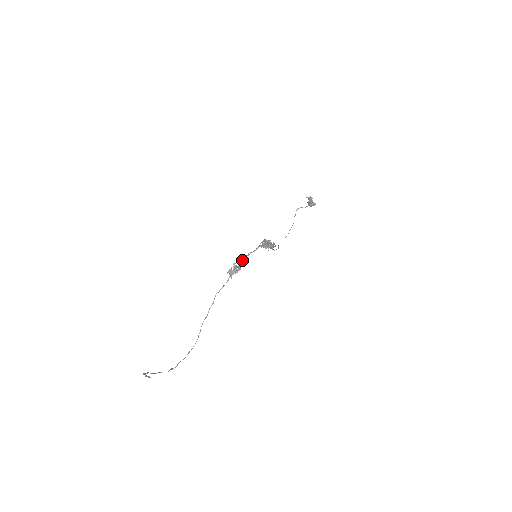
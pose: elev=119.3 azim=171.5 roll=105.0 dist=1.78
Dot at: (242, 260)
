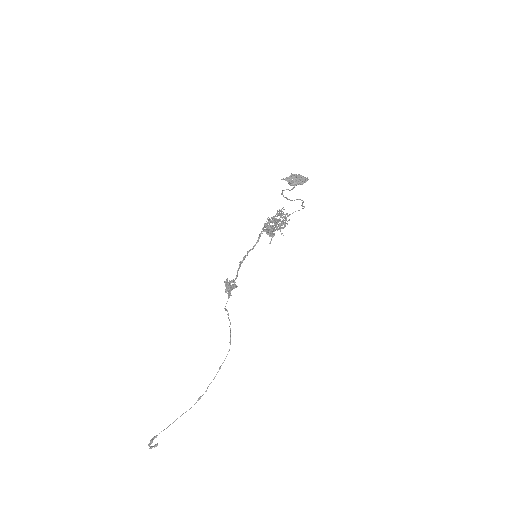
Dot at: (238, 268)
